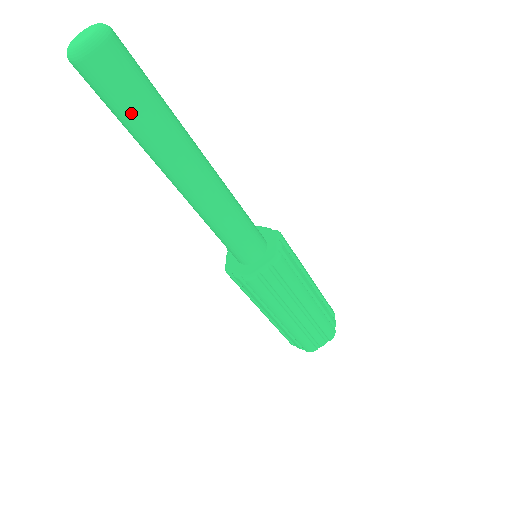
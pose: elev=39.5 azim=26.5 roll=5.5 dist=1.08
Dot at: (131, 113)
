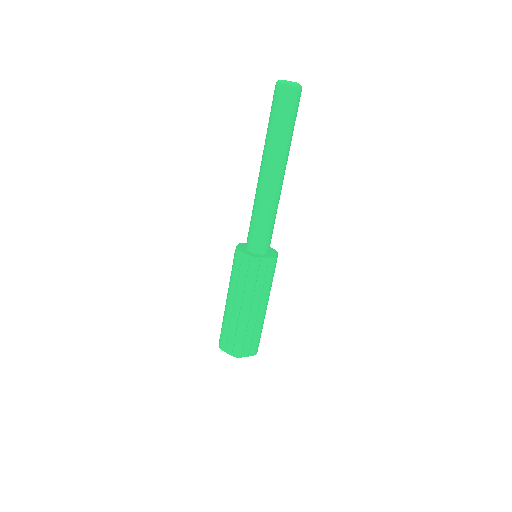
Dot at: (284, 123)
